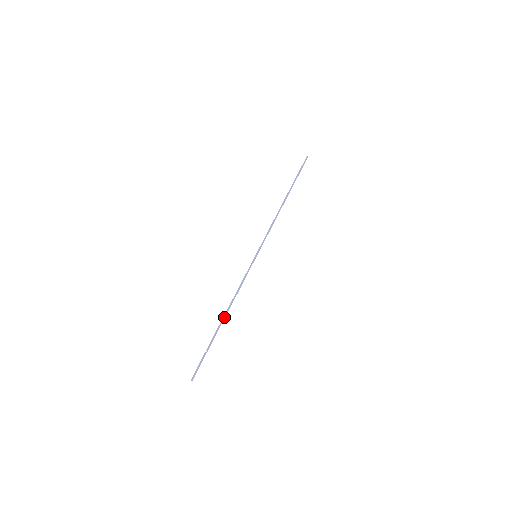
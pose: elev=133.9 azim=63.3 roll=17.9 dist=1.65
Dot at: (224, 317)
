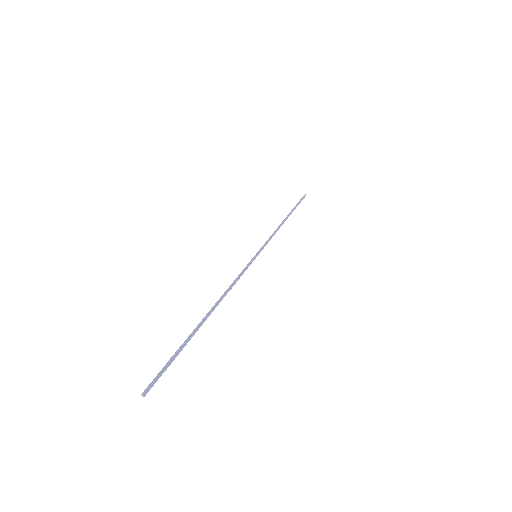
Dot at: (211, 310)
